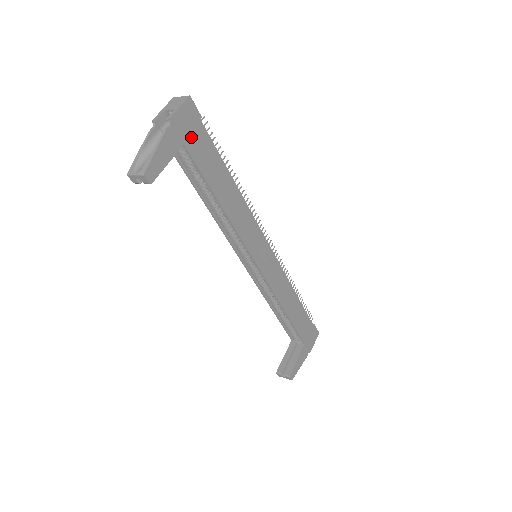
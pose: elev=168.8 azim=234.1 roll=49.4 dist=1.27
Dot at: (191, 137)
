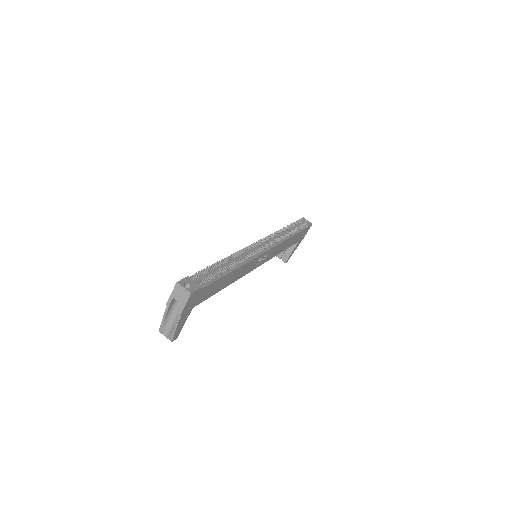
Dot at: (197, 300)
